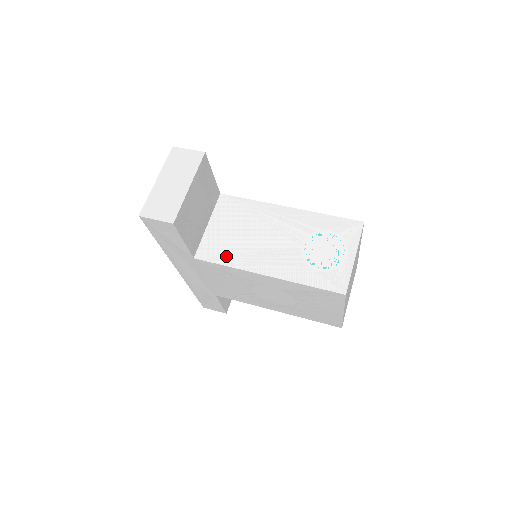
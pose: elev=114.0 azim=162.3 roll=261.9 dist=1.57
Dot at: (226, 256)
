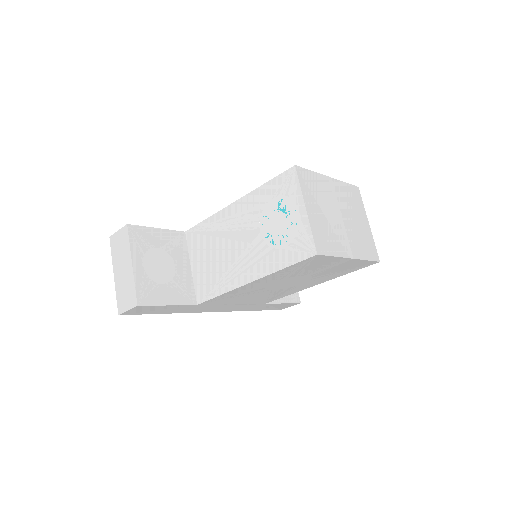
Dot at: (215, 286)
